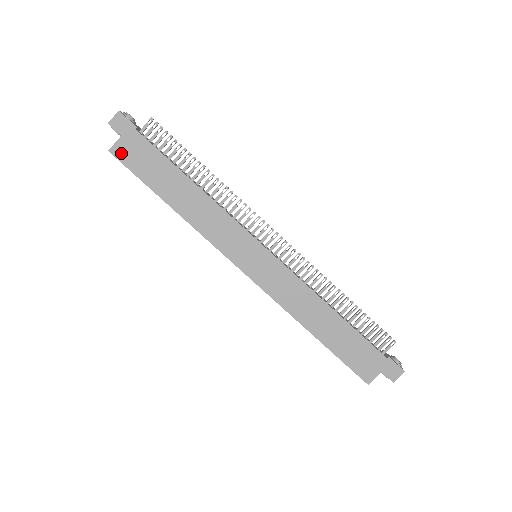
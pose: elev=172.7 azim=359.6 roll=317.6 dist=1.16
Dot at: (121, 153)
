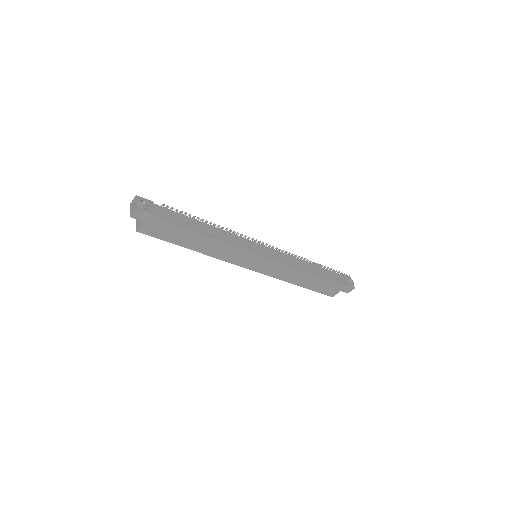
Dot at: (146, 231)
